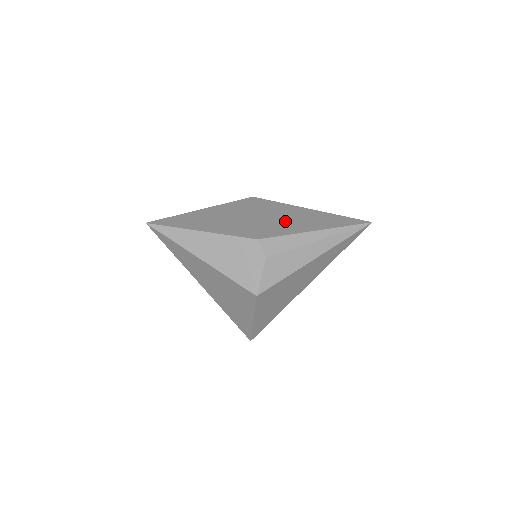
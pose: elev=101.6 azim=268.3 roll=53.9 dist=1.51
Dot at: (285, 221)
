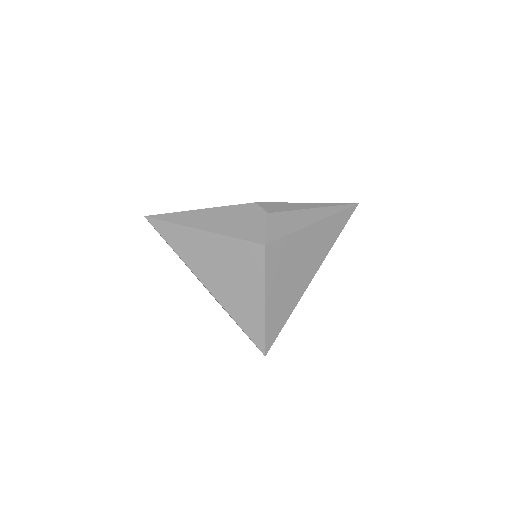
Dot at: occluded
